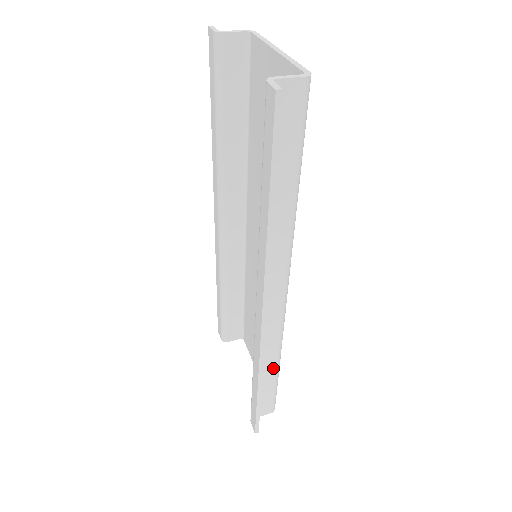
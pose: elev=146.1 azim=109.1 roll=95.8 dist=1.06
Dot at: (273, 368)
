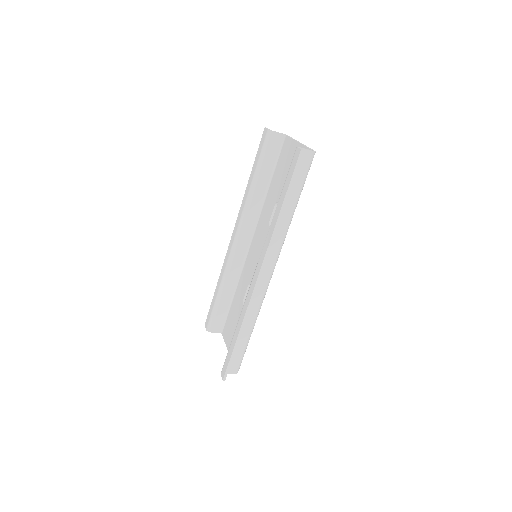
Dot at: (248, 331)
